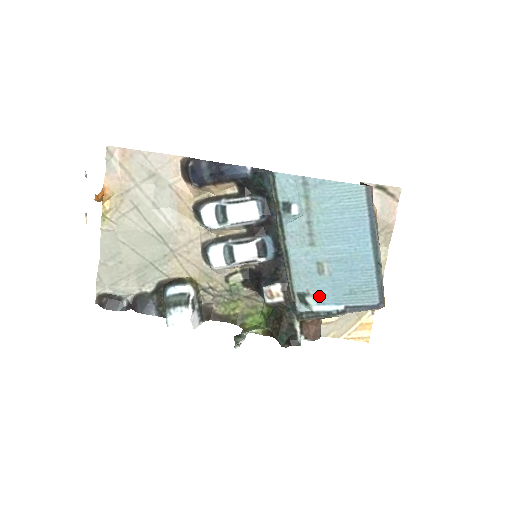
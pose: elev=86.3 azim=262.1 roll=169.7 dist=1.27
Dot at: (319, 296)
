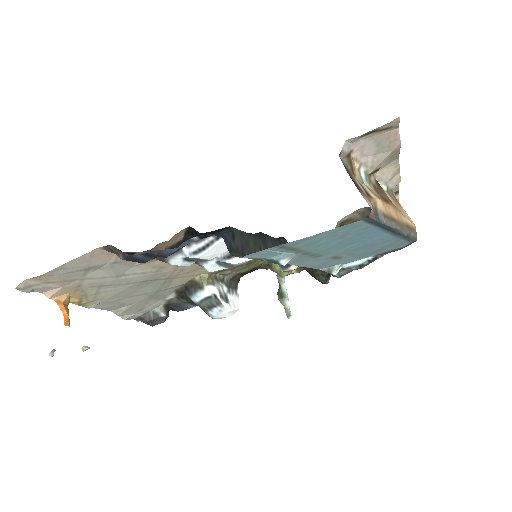
Dot at: (344, 263)
